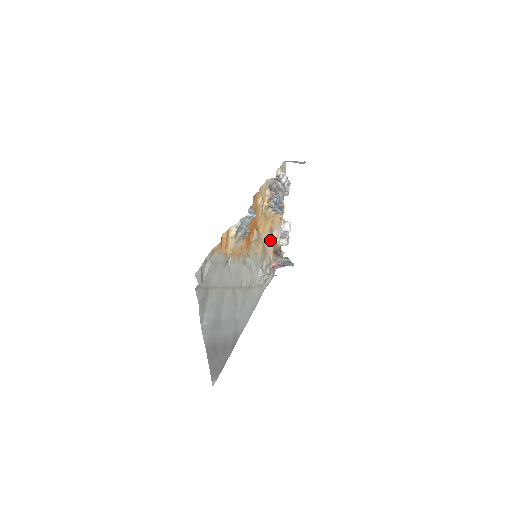
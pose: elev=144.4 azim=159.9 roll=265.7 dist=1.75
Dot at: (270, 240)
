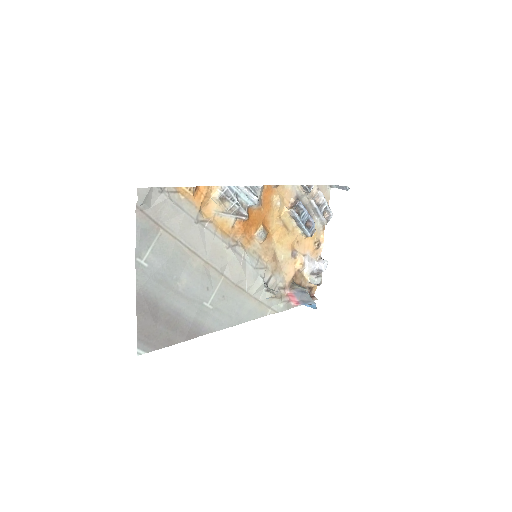
Dot at: (290, 261)
